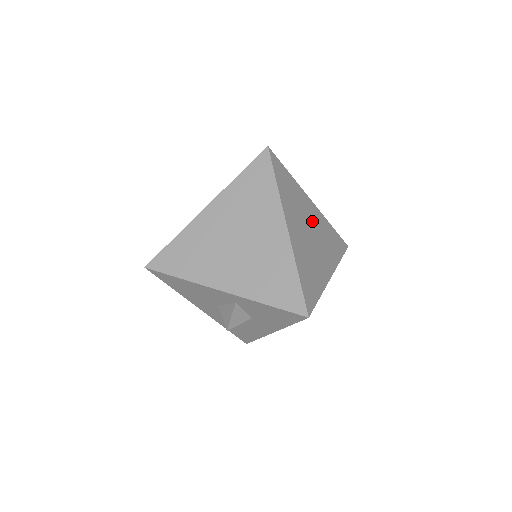
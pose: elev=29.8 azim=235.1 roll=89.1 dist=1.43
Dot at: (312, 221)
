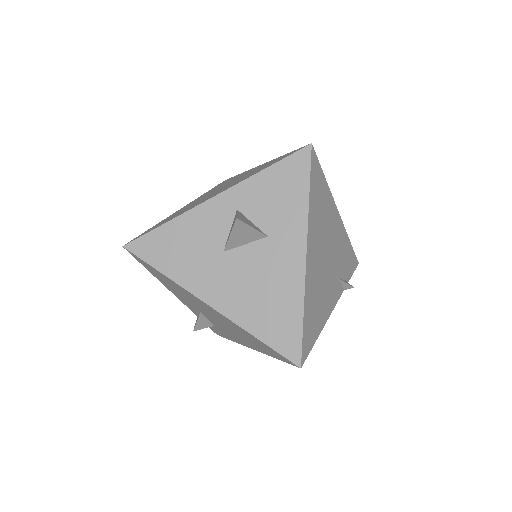
Dot at: occluded
